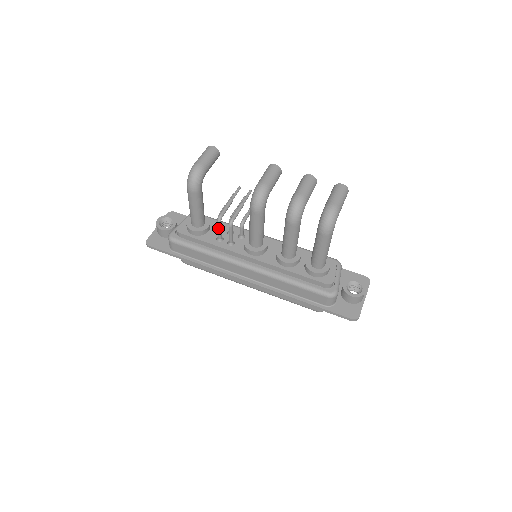
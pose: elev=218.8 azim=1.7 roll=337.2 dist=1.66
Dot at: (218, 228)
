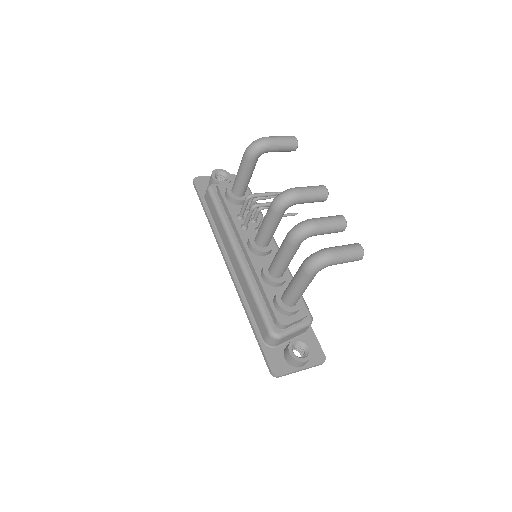
Dot at: (243, 204)
